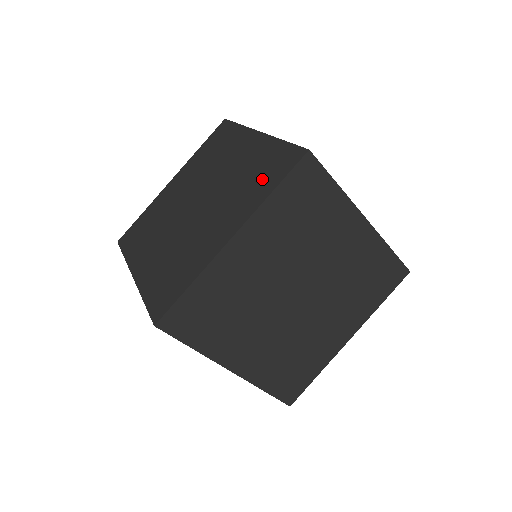
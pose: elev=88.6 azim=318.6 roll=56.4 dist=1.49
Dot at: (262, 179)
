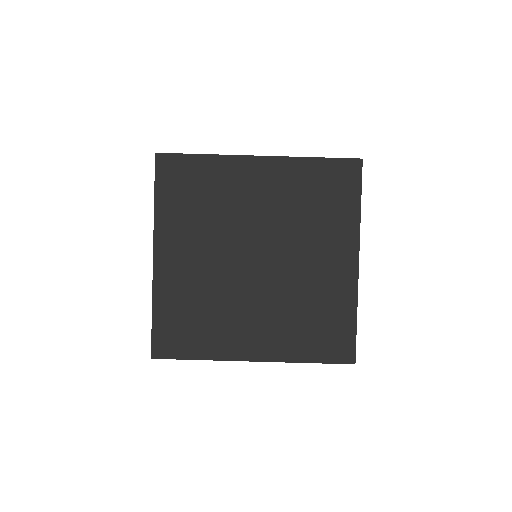
Dot at: occluded
